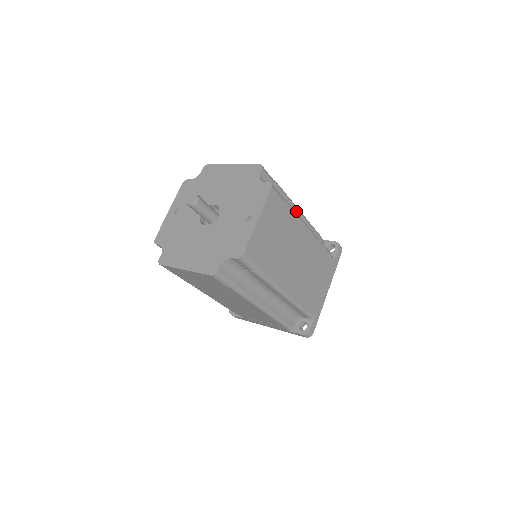
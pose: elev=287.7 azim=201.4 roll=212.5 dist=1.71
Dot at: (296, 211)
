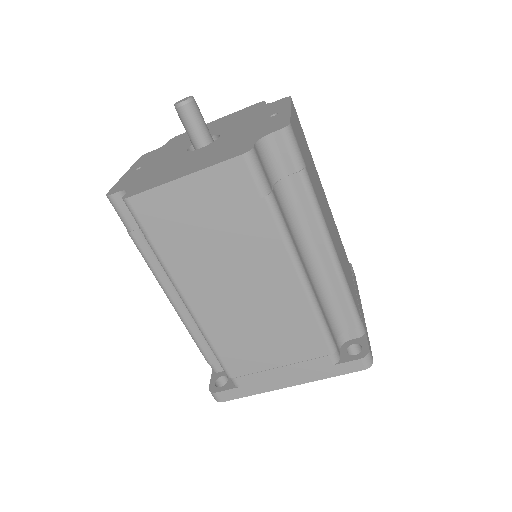
Dot at: occluded
